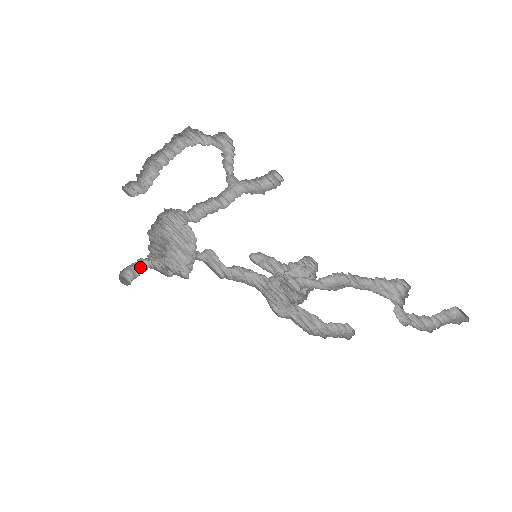
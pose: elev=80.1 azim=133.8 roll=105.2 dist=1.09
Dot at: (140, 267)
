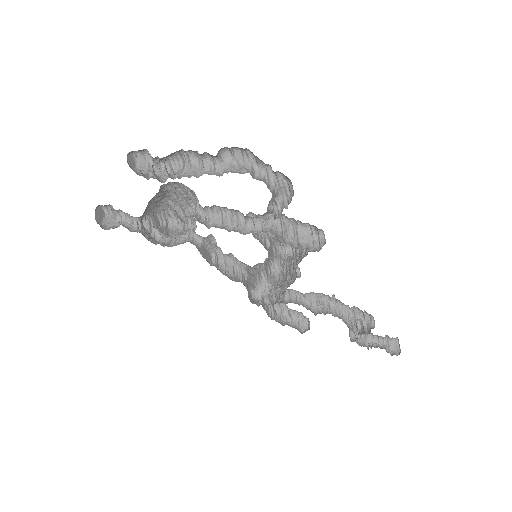
Dot at: (123, 212)
